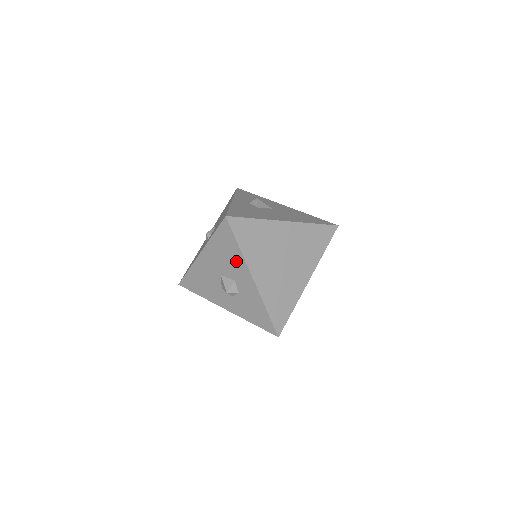
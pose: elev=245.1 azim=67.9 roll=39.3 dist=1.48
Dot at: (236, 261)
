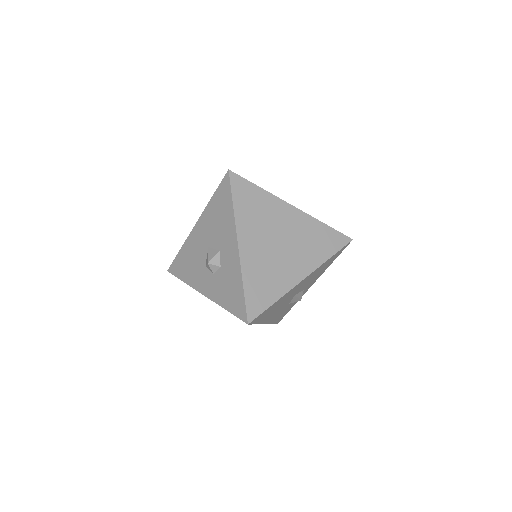
Dot at: (226, 224)
